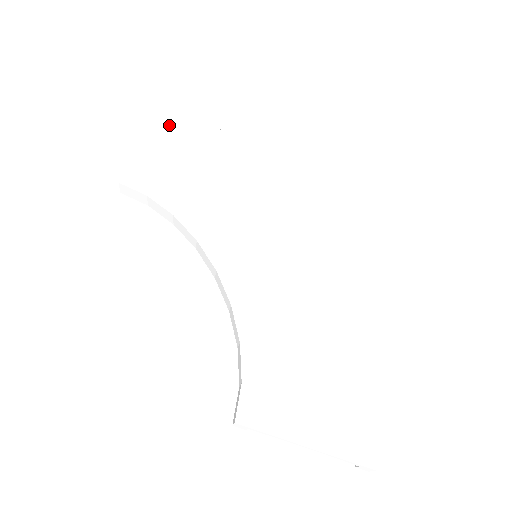
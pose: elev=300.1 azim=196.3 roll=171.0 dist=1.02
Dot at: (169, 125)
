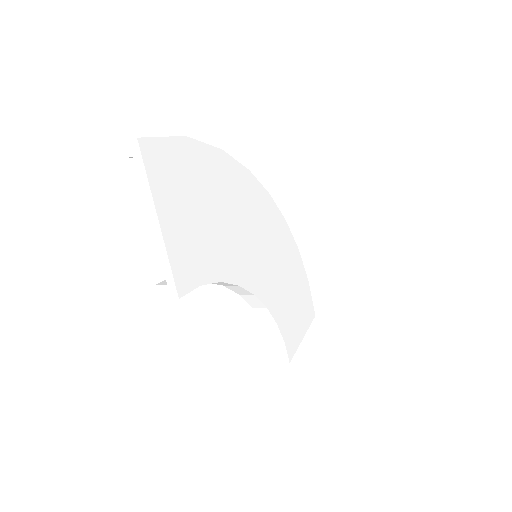
Dot at: (162, 175)
